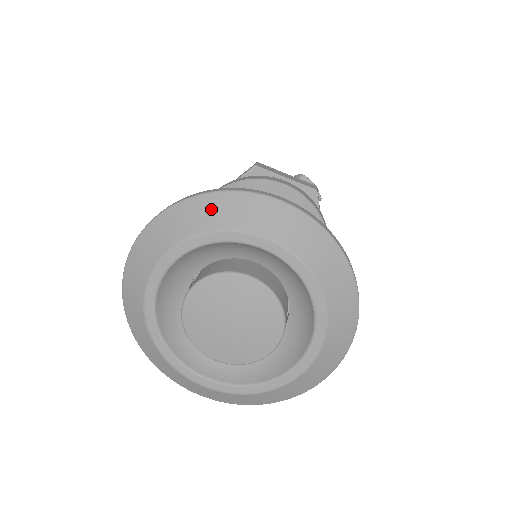
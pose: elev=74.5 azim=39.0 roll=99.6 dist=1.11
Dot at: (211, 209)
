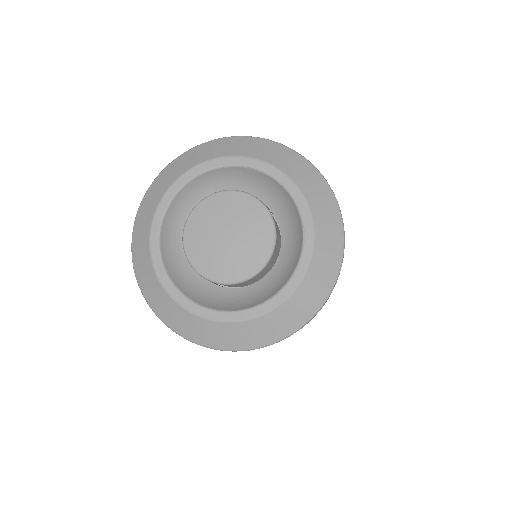
Dot at: (215, 147)
